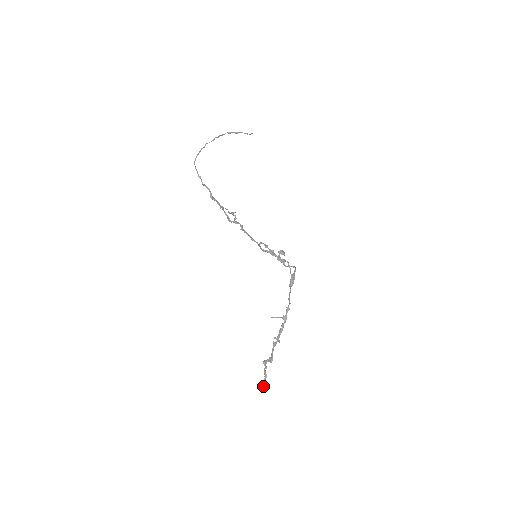
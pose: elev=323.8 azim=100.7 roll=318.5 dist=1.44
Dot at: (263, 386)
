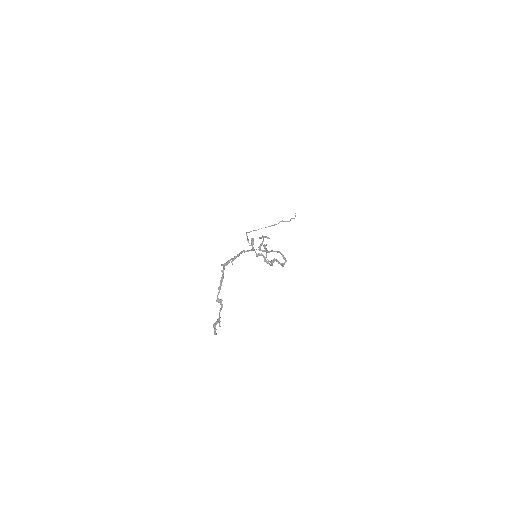
Dot at: (214, 326)
